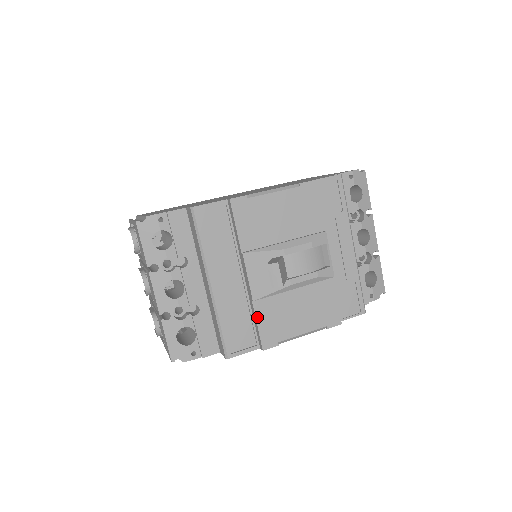
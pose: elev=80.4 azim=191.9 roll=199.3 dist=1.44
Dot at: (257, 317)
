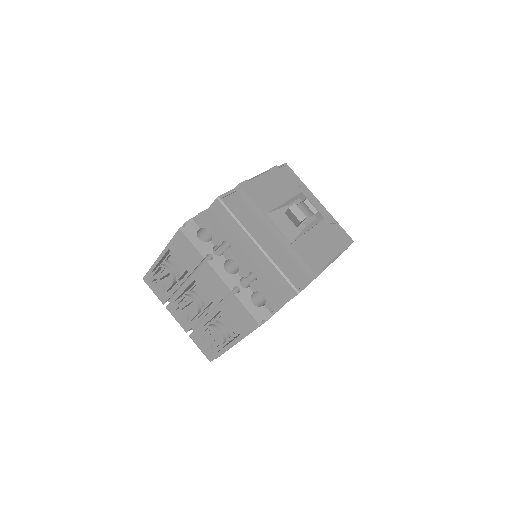
Dot at: (300, 255)
